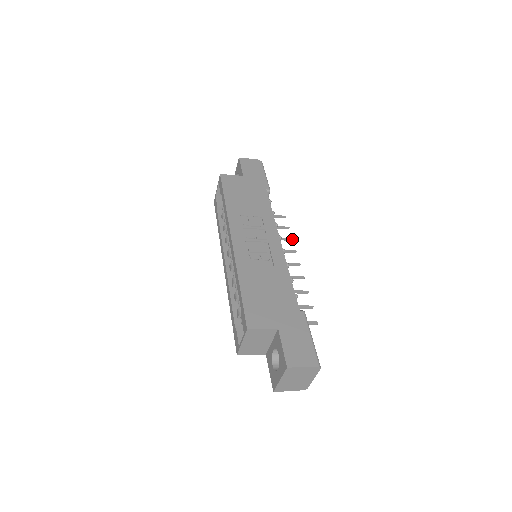
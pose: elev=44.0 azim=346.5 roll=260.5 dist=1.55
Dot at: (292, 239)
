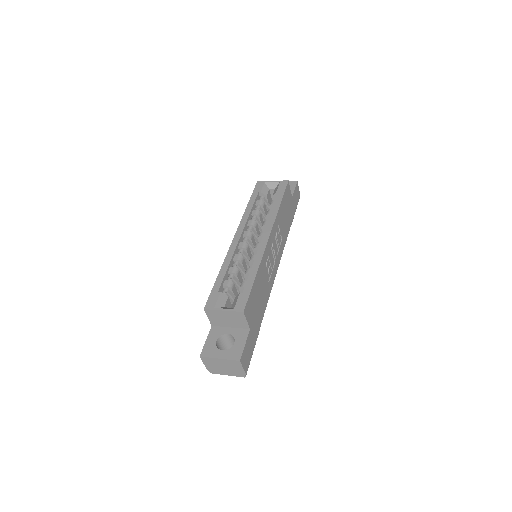
Dot at: occluded
